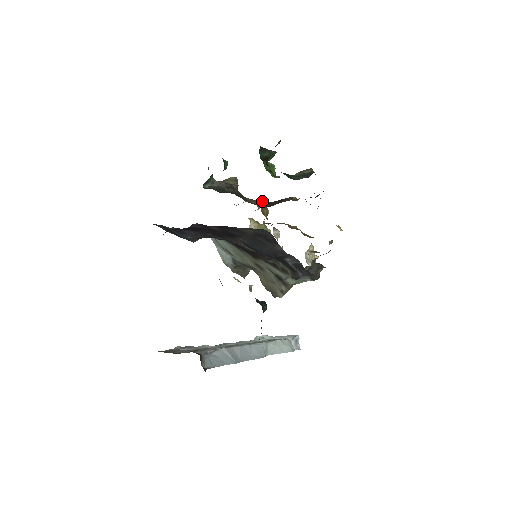
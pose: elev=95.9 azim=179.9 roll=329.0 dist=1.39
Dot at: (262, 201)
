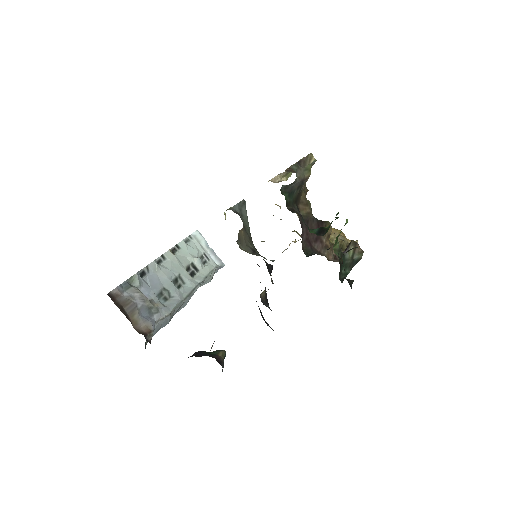
Dot at: (309, 209)
